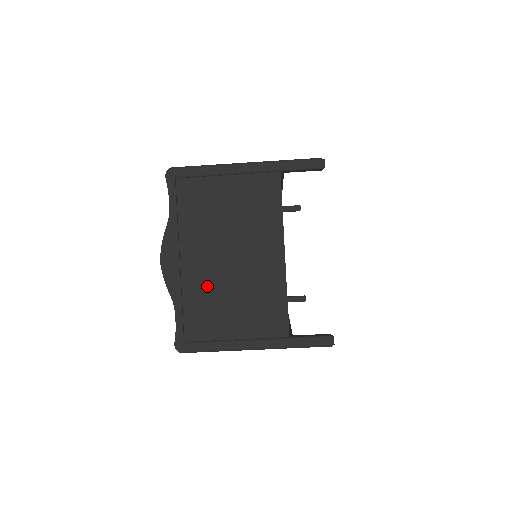
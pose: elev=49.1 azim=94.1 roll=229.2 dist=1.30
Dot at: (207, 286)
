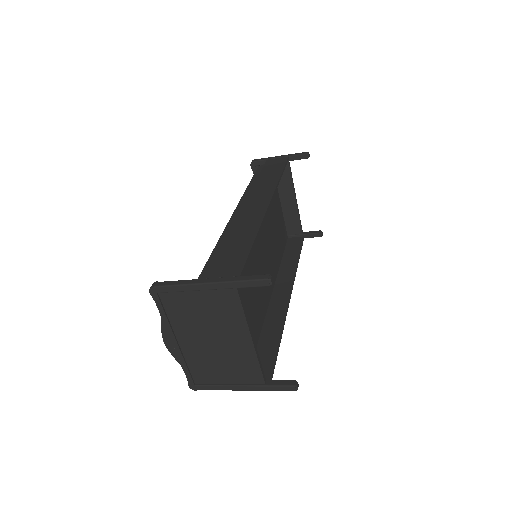
Dot at: (201, 356)
